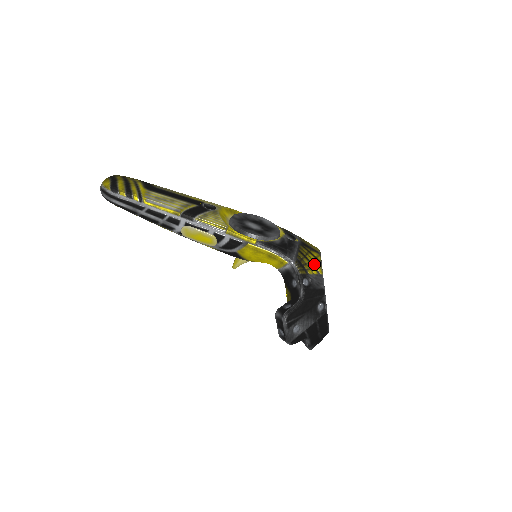
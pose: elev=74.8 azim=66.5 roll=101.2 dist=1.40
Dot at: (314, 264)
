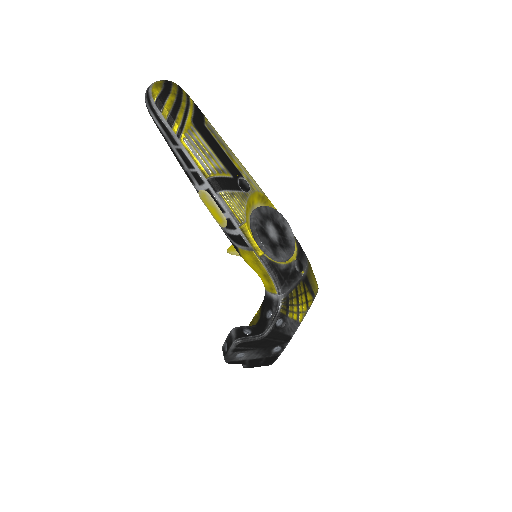
Dot at: (300, 309)
